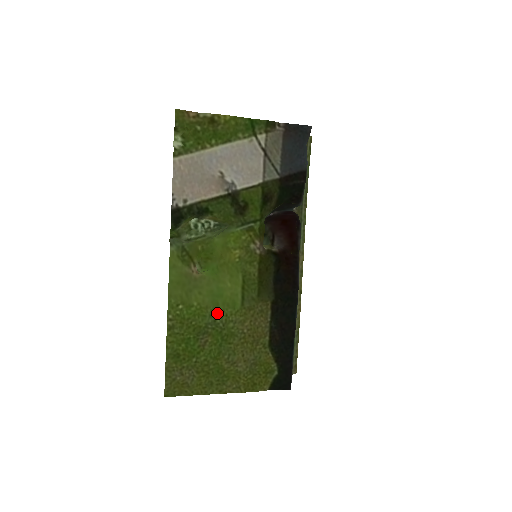
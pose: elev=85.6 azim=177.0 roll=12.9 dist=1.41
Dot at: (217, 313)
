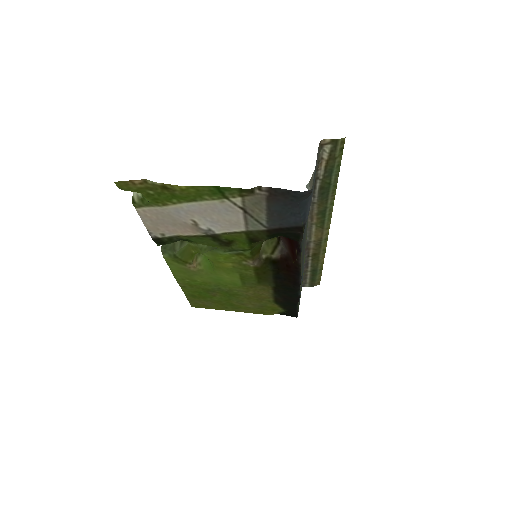
Dot at: (221, 286)
